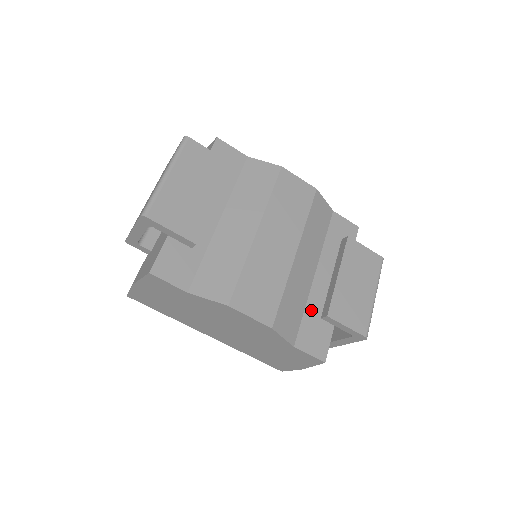
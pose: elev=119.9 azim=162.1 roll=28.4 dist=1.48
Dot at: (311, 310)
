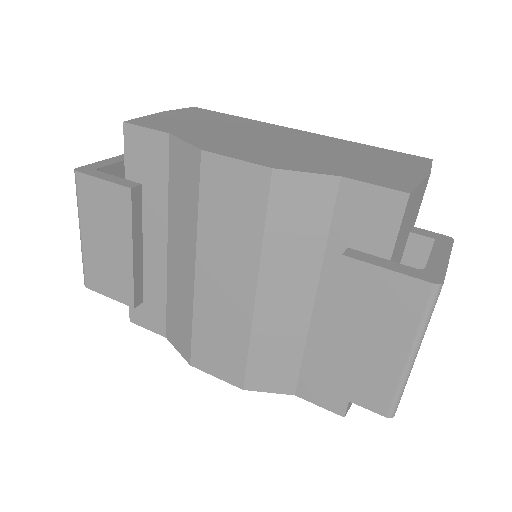
Dot at: (314, 354)
